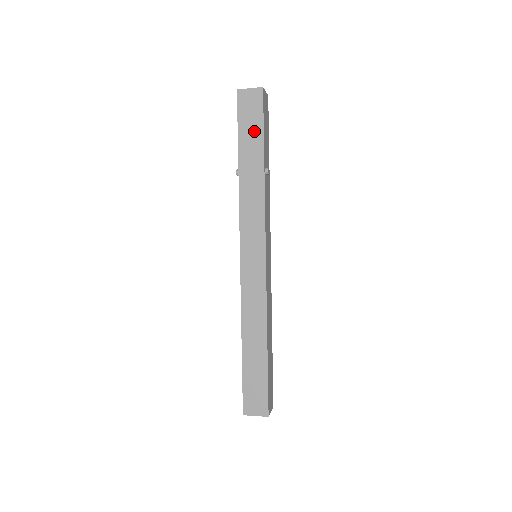
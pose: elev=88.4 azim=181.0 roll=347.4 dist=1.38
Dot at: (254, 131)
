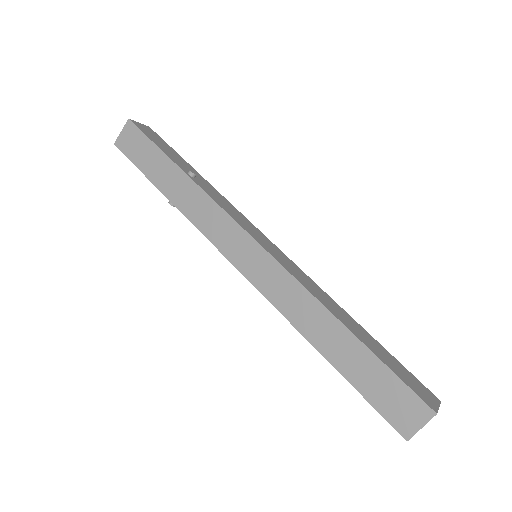
Dot at: (151, 156)
